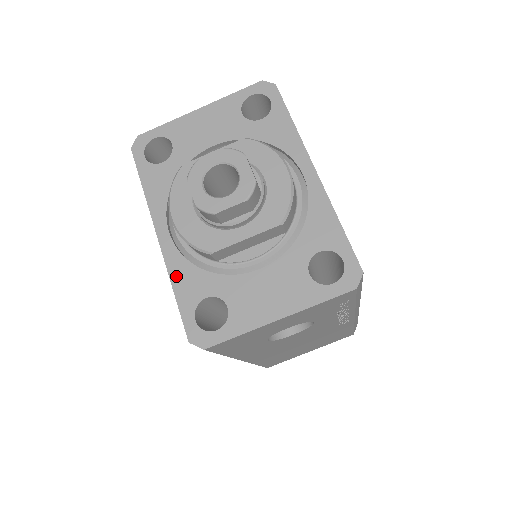
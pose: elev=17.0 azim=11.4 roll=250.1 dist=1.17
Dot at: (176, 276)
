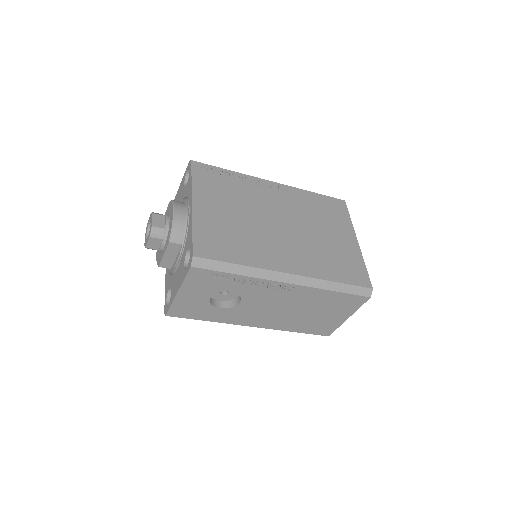
Dot at: (166, 281)
